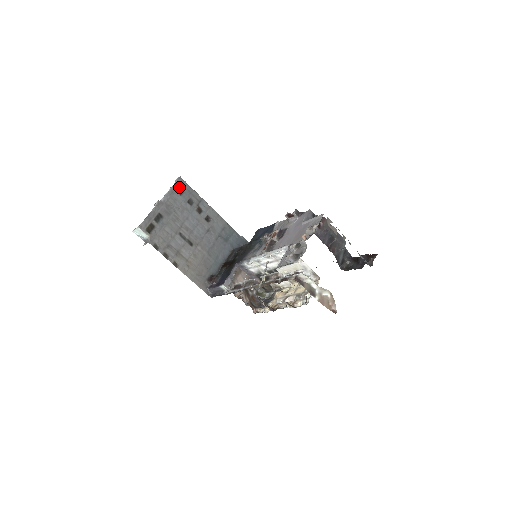
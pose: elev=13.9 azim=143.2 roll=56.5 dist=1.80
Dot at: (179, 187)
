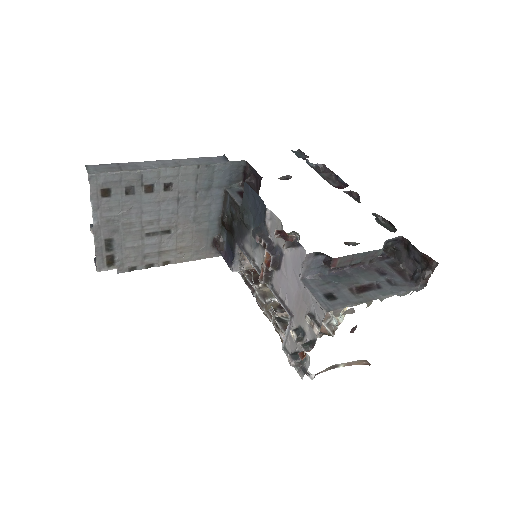
Dot at: (99, 189)
